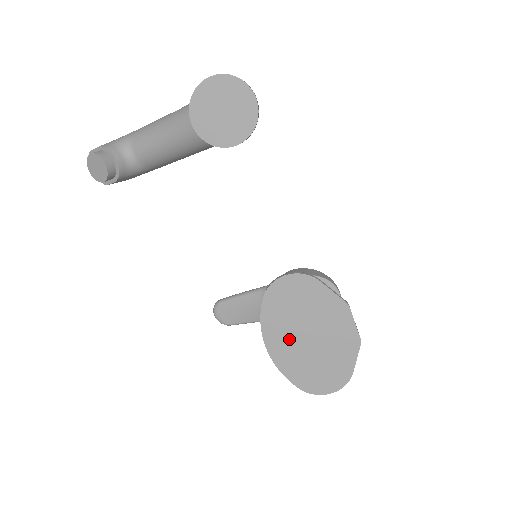
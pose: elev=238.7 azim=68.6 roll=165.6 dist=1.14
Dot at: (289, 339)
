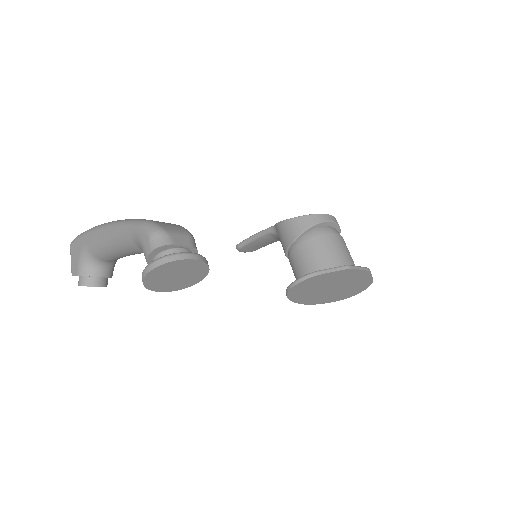
Dot at: (319, 296)
